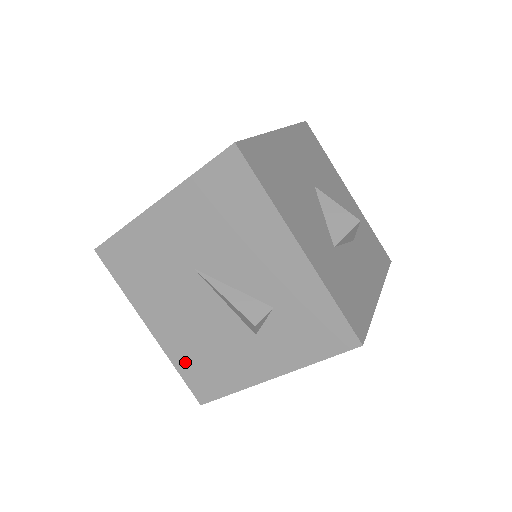
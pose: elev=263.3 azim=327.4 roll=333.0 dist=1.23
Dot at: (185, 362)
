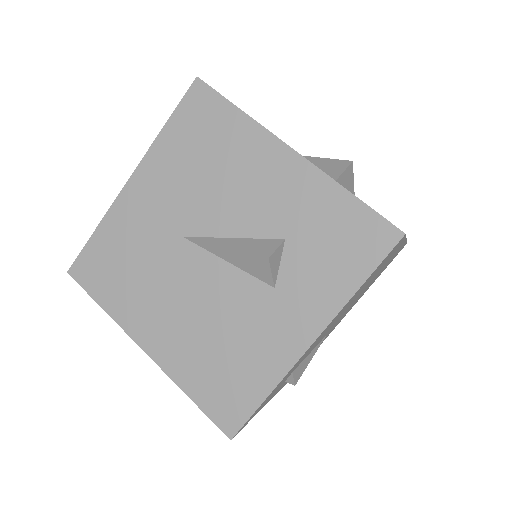
Dot at: (197, 377)
